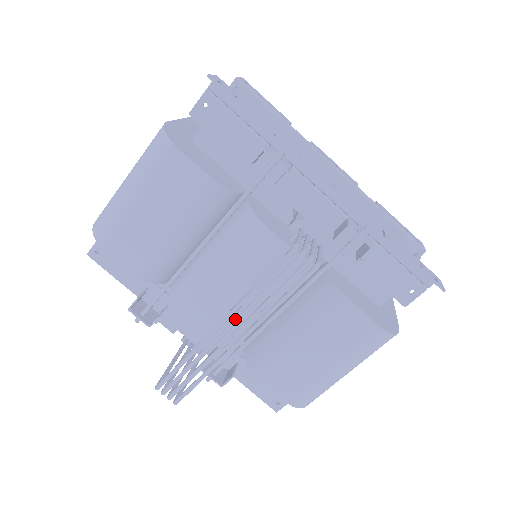
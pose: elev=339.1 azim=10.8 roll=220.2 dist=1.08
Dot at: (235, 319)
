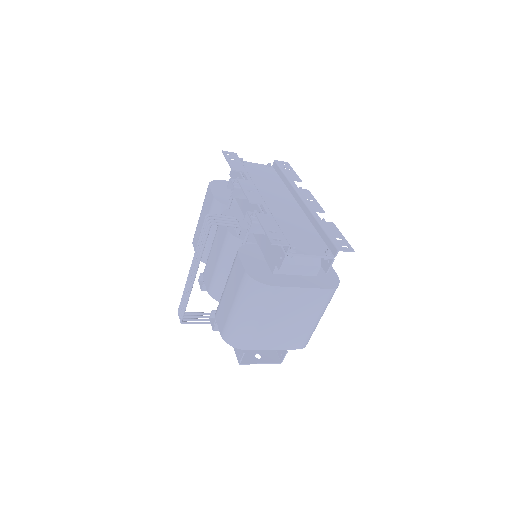
Dot at: (194, 262)
